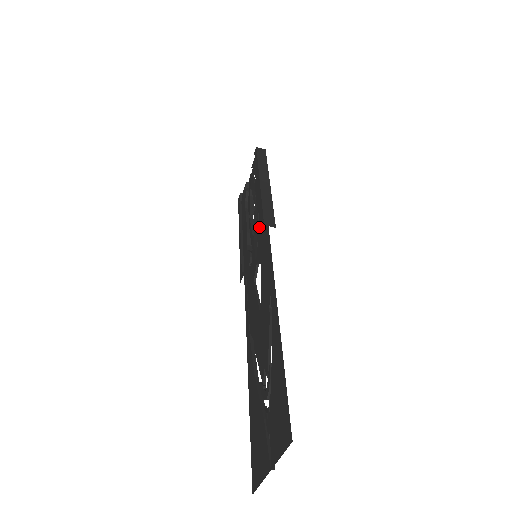
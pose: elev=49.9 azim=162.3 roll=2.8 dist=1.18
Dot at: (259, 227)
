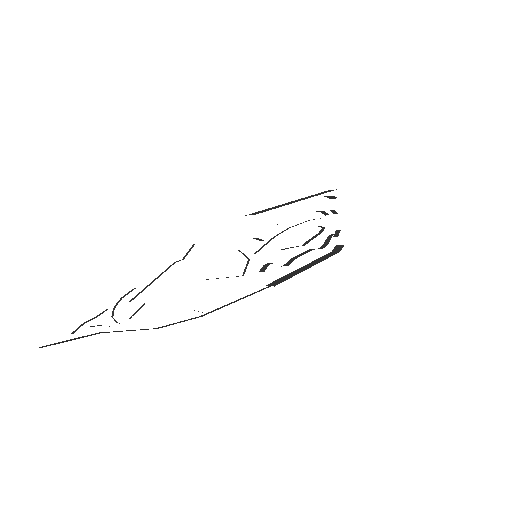
Dot at: occluded
